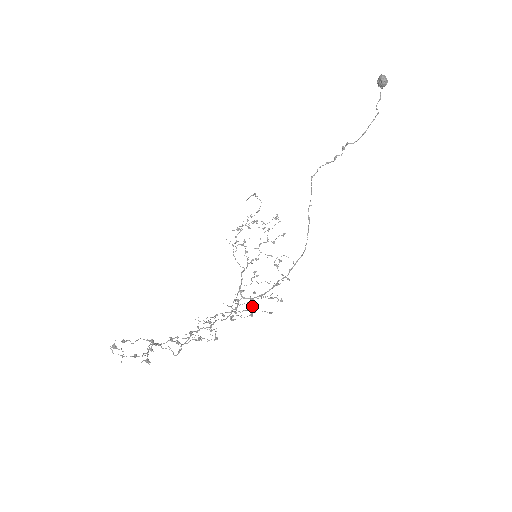
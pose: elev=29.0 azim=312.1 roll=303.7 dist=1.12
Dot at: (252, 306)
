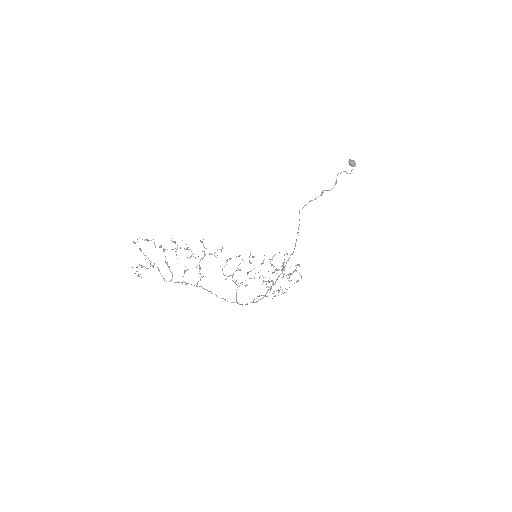
Dot at: occluded
